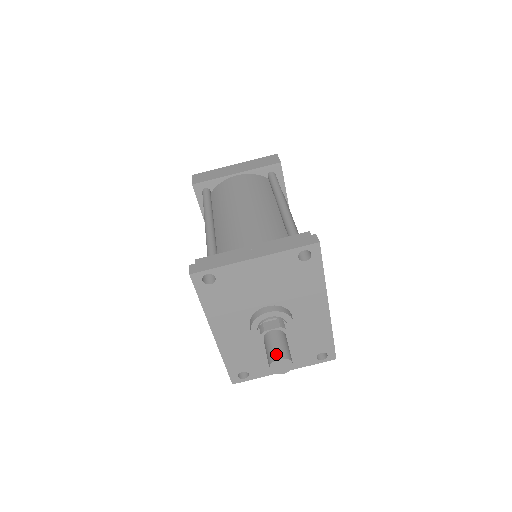
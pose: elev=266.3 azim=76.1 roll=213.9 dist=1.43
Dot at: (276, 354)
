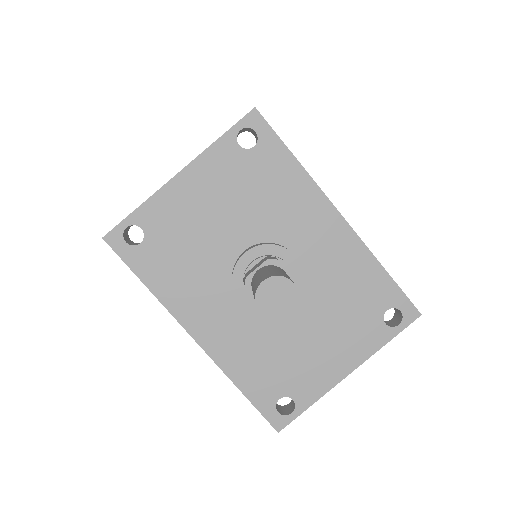
Dot at: (259, 281)
